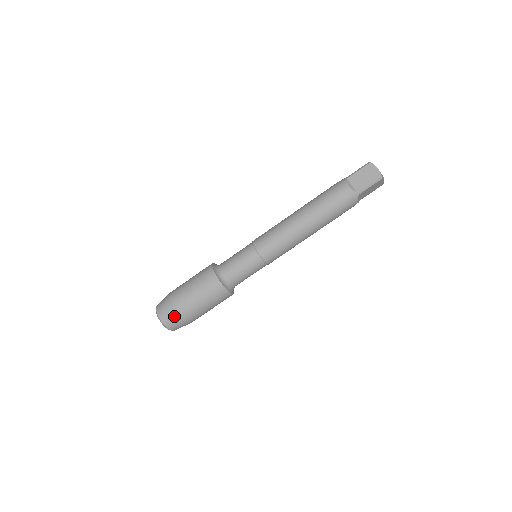
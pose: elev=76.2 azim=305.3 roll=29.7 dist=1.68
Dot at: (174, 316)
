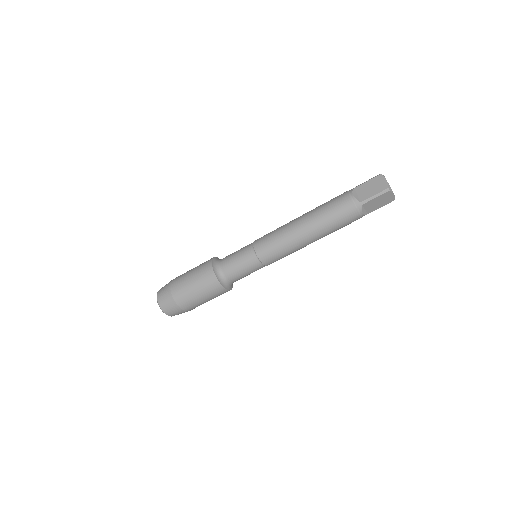
Dot at: (169, 299)
